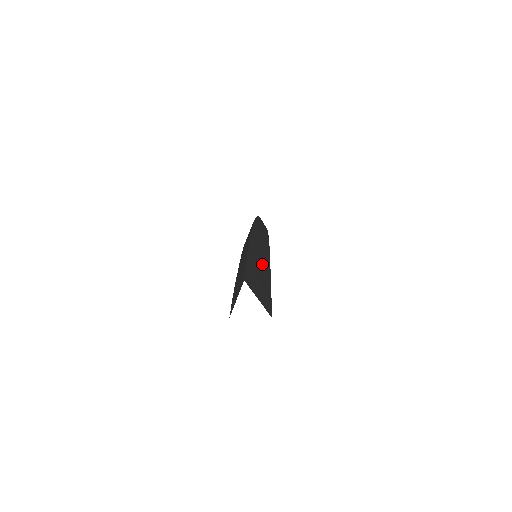
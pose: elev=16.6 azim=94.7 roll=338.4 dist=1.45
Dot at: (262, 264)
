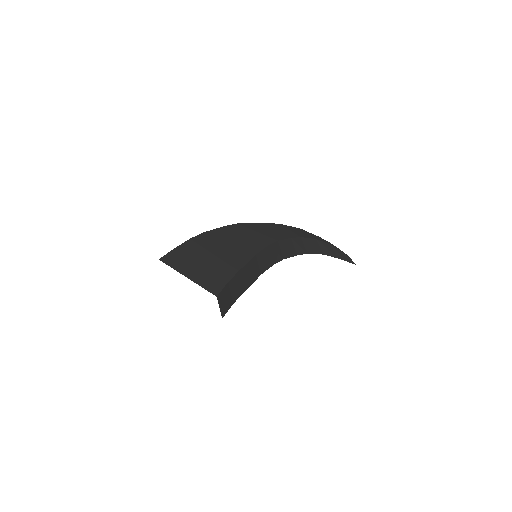
Dot at: (225, 254)
